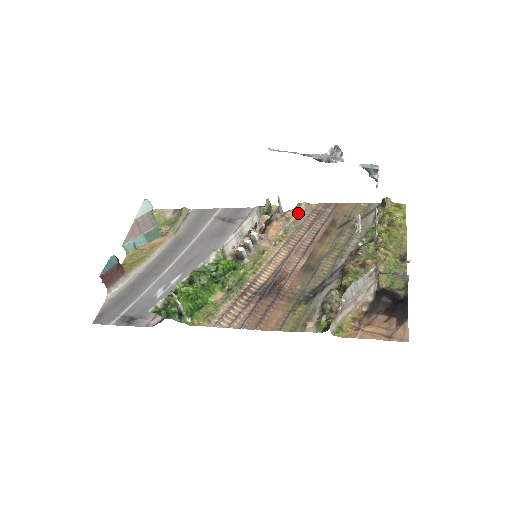
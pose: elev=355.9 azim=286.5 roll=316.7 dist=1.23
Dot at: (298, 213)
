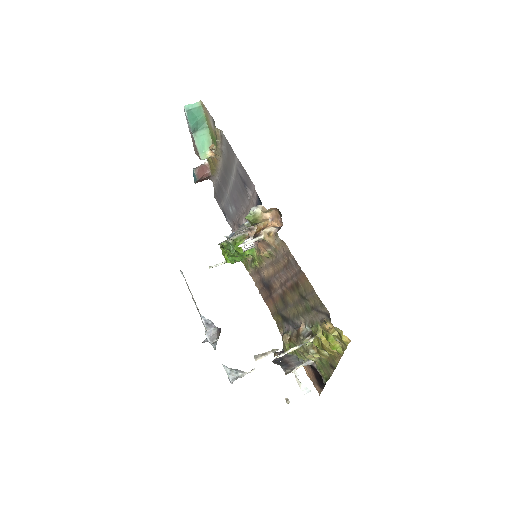
Dot at: (276, 244)
